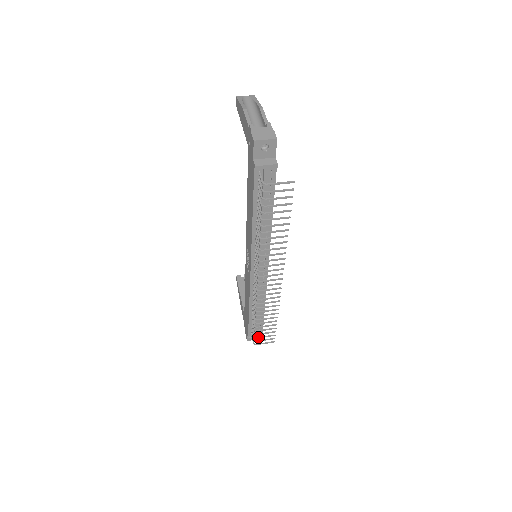
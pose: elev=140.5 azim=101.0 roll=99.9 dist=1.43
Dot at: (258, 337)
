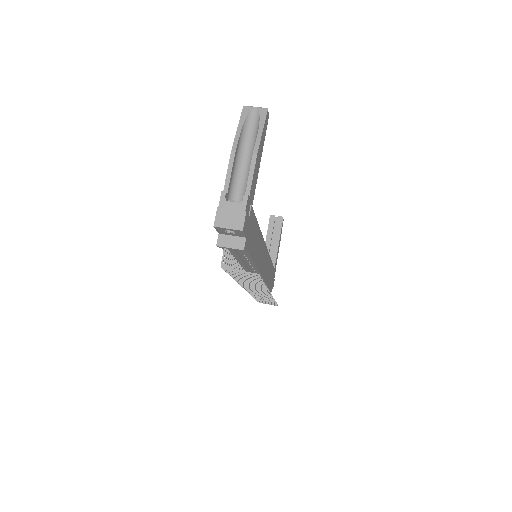
Dot at: occluded
